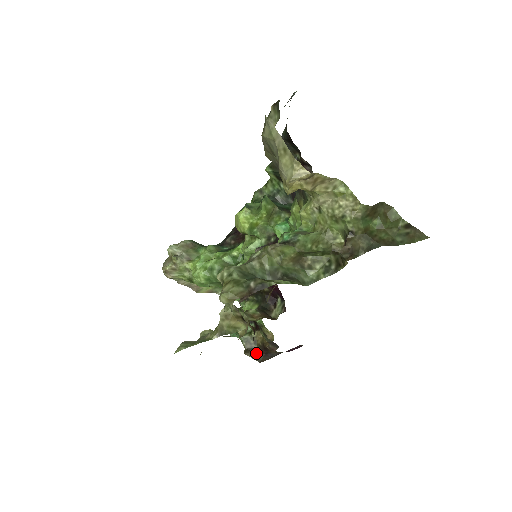
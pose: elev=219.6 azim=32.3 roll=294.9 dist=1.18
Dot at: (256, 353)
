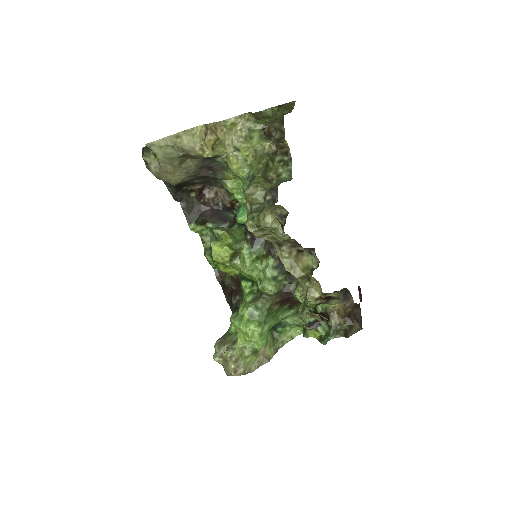
Dot at: (351, 328)
